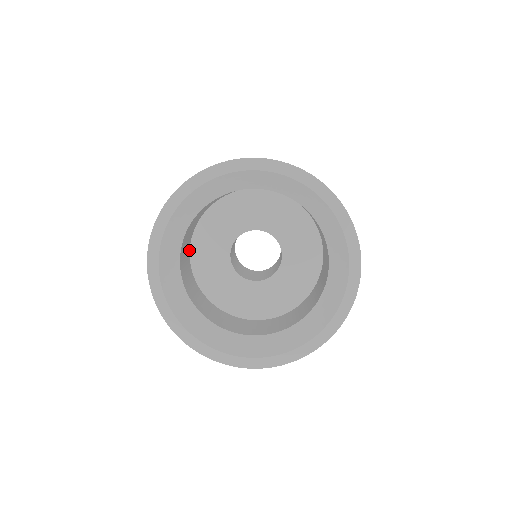
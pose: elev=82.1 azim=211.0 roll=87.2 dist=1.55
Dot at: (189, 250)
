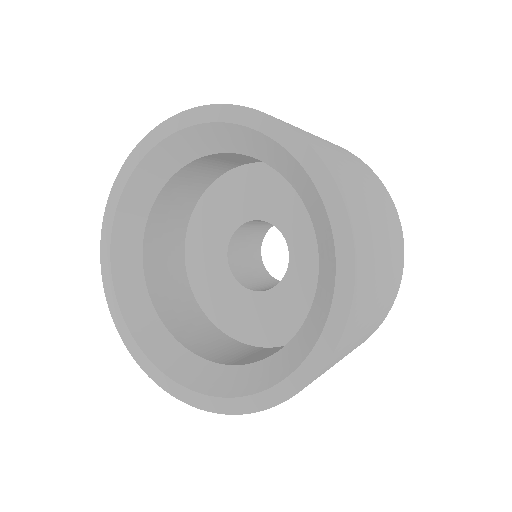
Dot at: (190, 290)
